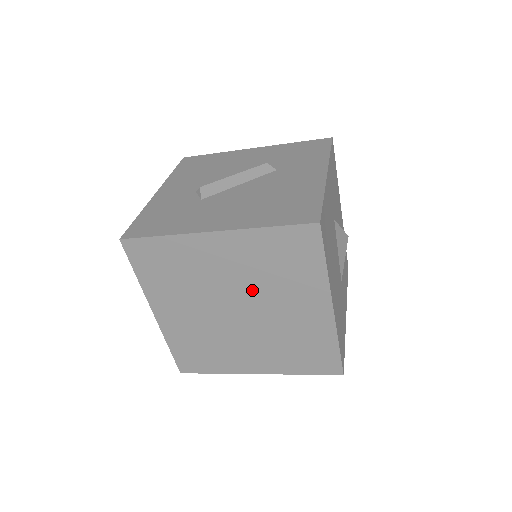
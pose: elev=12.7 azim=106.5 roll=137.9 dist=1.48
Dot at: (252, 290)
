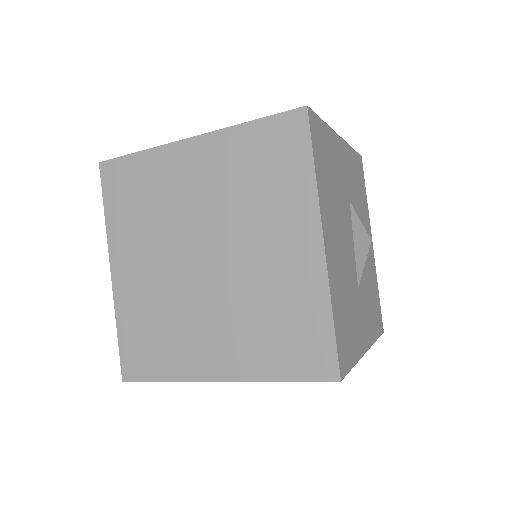
Dot at: (225, 220)
